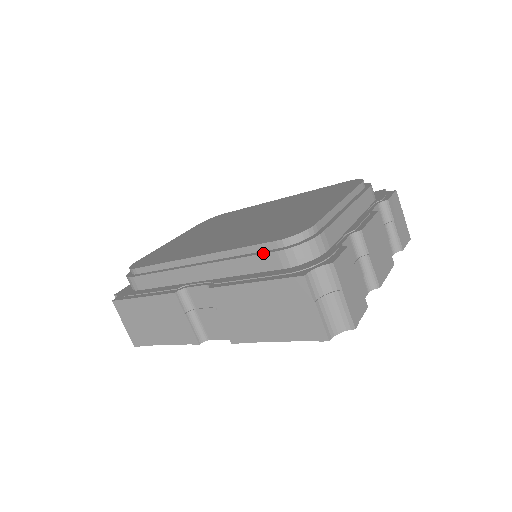
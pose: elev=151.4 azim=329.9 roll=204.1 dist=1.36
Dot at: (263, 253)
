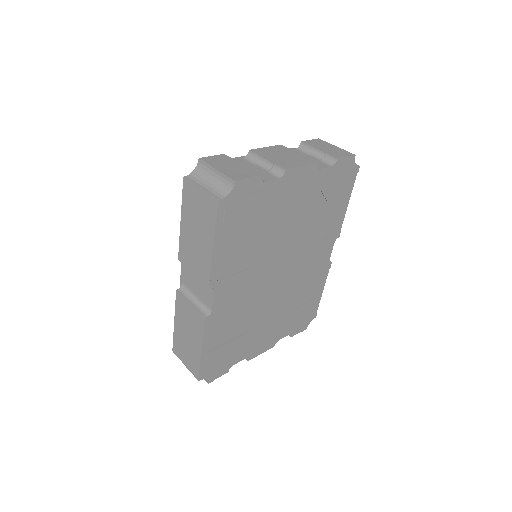
Dot at: occluded
